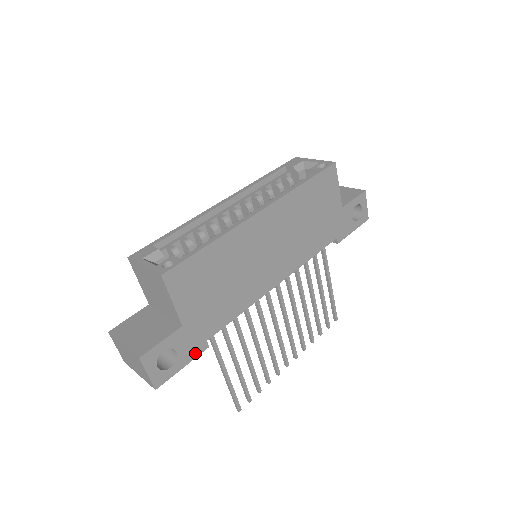
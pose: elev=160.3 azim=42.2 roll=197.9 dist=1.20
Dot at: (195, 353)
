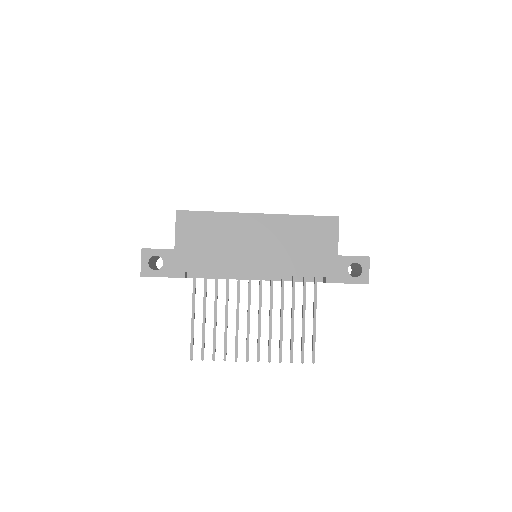
Dot at: (174, 274)
